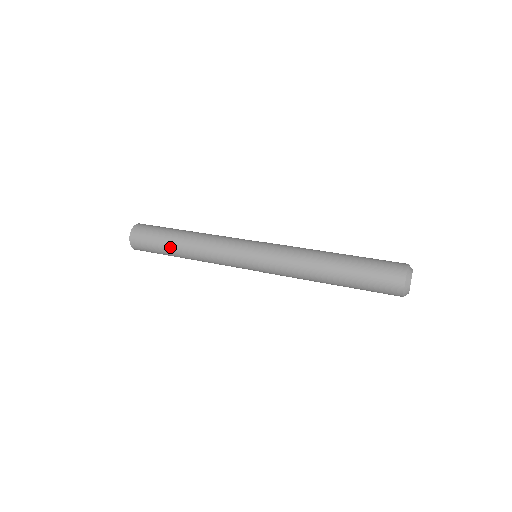
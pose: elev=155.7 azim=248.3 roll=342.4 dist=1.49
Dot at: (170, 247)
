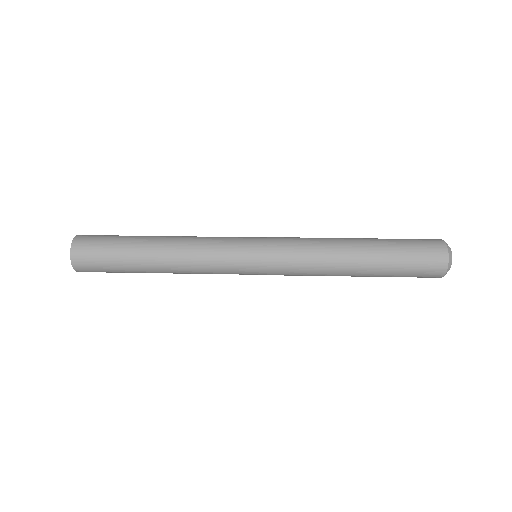
Dot at: (138, 270)
